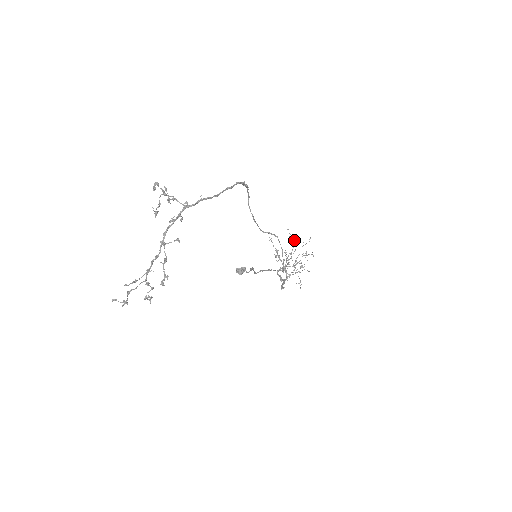
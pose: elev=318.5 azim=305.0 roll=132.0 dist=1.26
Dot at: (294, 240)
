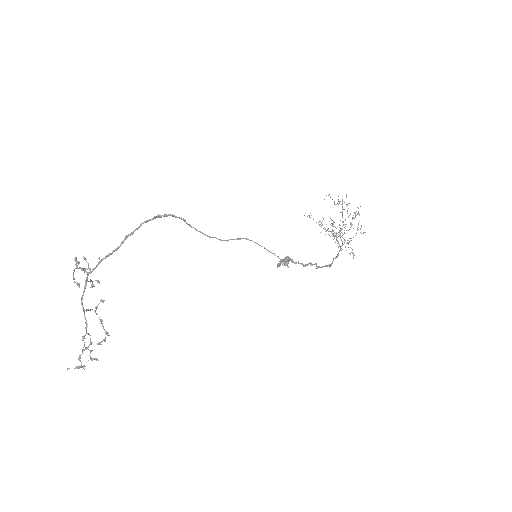
Dot at: (338, 204)
